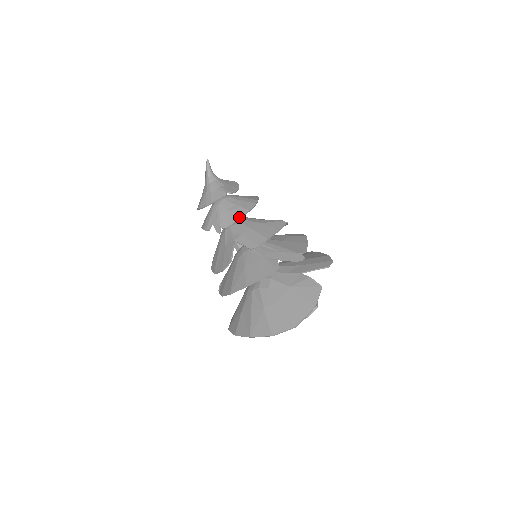
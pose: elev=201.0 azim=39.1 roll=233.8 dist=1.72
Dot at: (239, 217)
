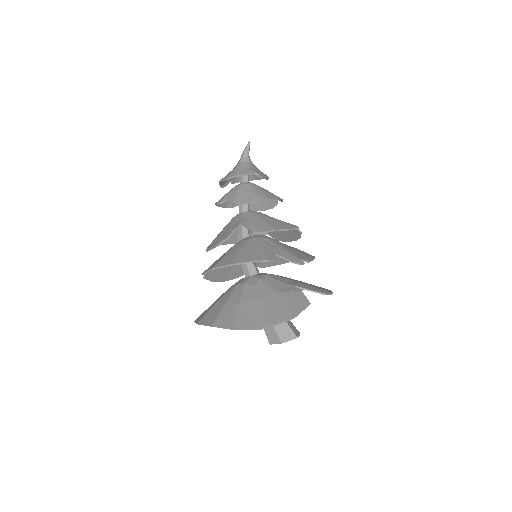
Dot at: (255, 199)
